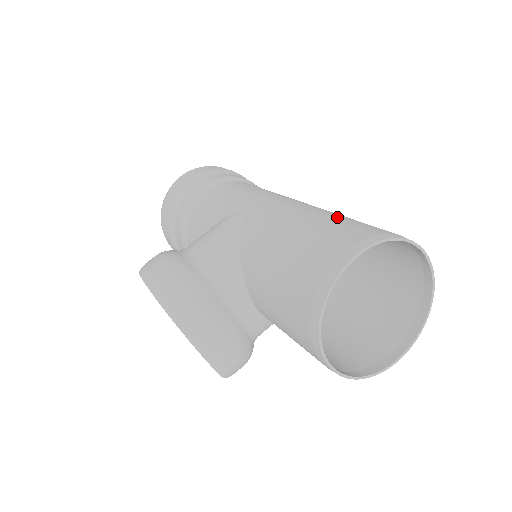
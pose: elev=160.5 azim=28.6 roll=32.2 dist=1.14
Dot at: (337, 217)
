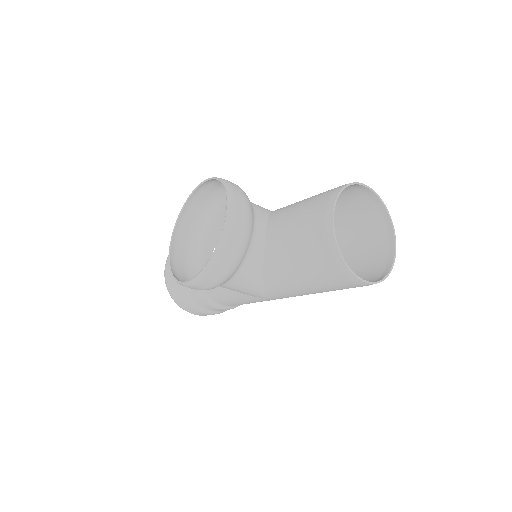
Dot at: (344, 218)
